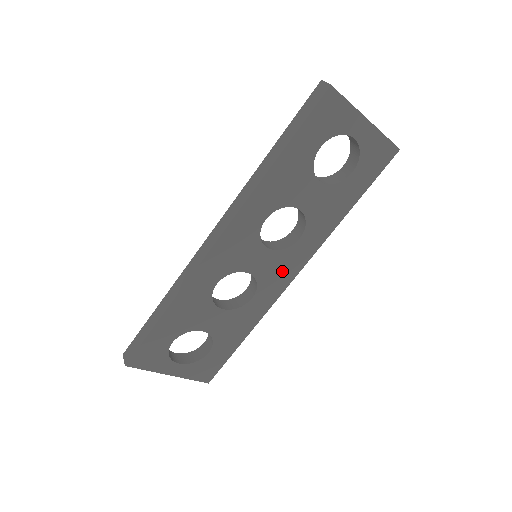
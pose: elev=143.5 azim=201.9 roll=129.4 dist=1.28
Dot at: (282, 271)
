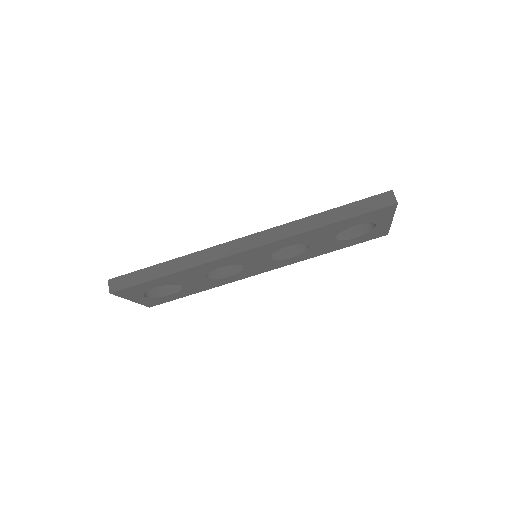
Dot at: (262, 268)
